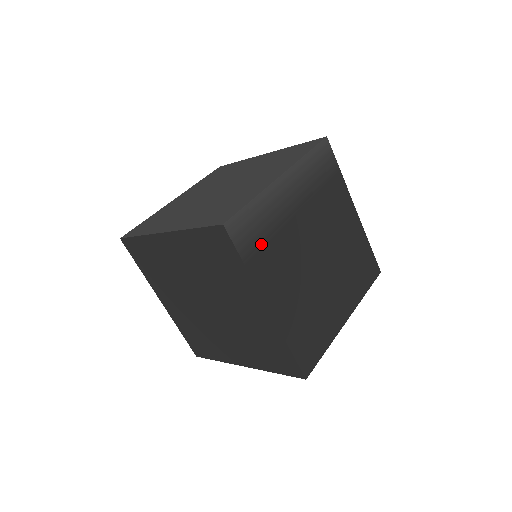
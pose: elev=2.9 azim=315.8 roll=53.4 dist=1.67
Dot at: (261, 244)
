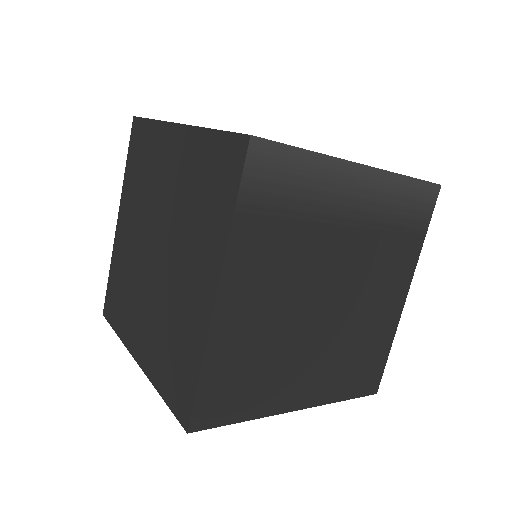
Dot at: (275, 211)
